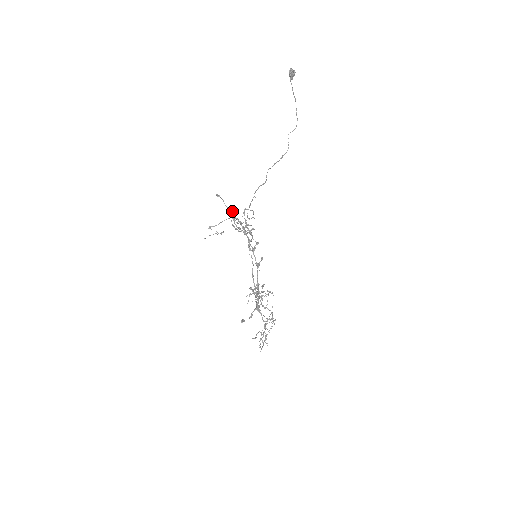
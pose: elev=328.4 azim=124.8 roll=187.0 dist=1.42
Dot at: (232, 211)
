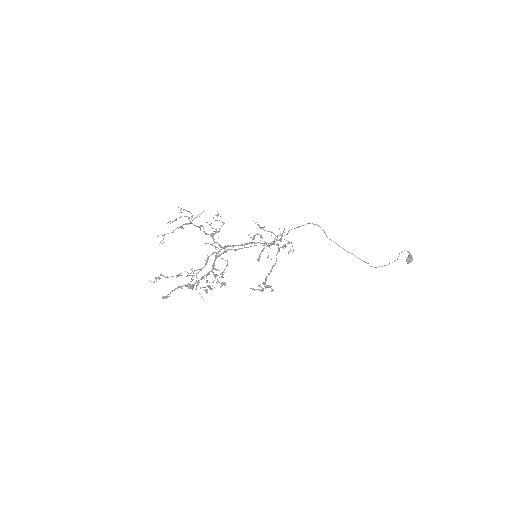
Dot at: (282, 247)
